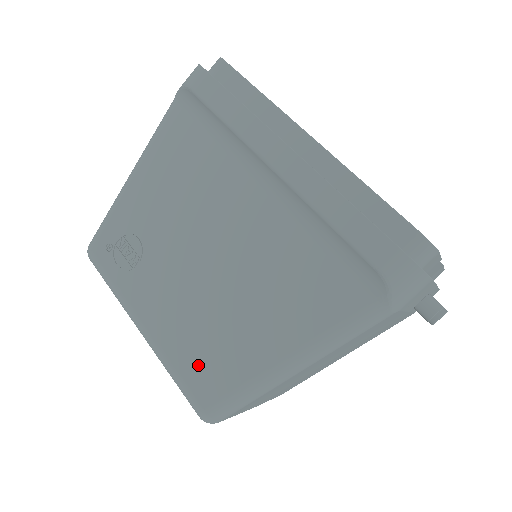
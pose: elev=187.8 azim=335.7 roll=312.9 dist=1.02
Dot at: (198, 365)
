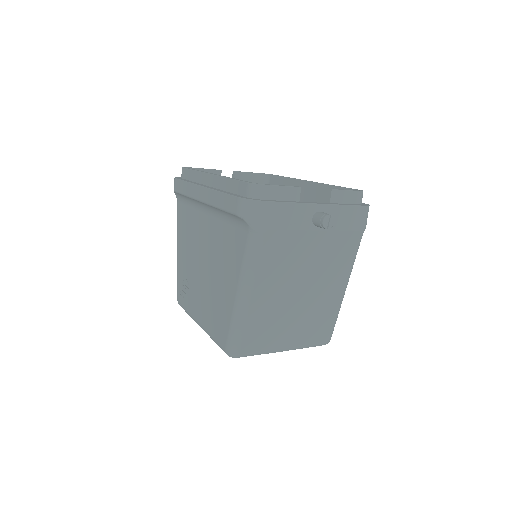
Dot at: (217, 326)
